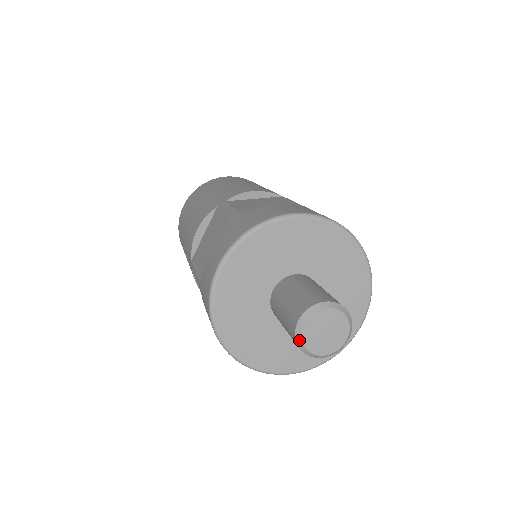
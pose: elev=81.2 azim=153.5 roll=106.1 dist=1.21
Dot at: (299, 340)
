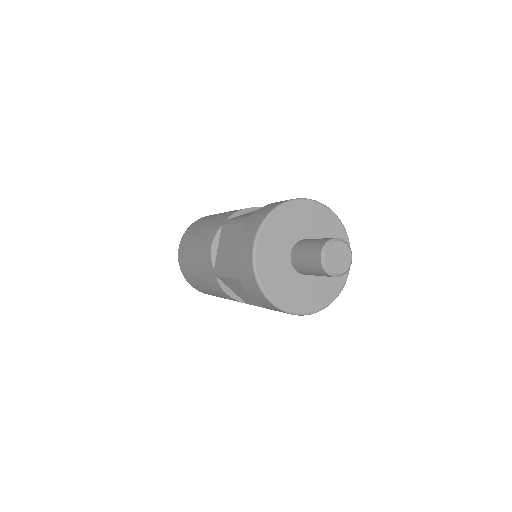
Dot at: (325, 266)
